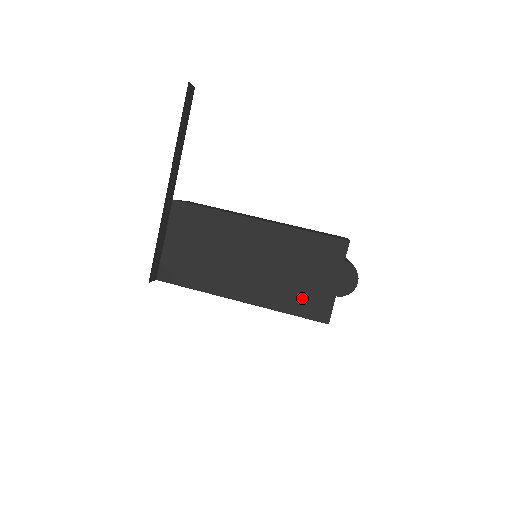
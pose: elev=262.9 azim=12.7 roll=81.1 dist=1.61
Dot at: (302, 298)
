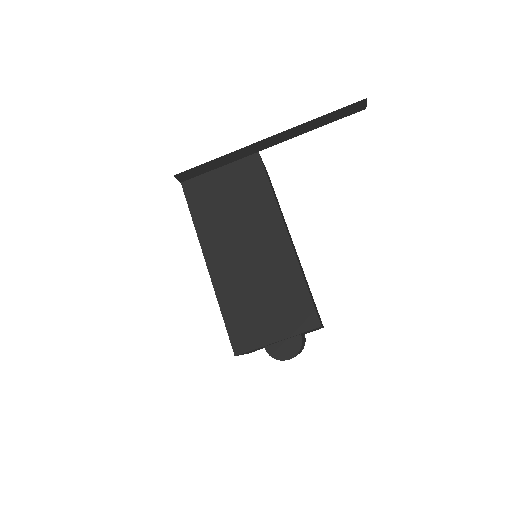
Dot at: (243, 317)
